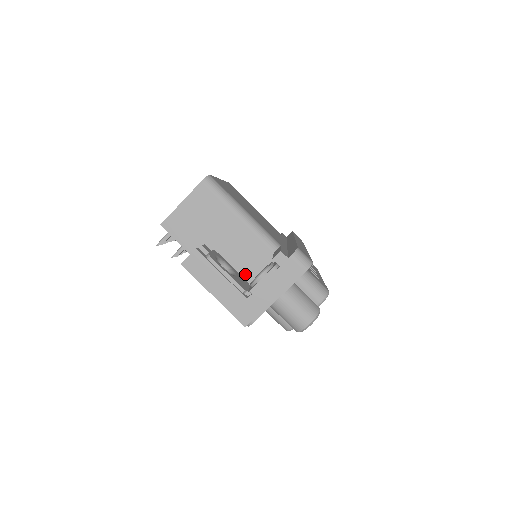
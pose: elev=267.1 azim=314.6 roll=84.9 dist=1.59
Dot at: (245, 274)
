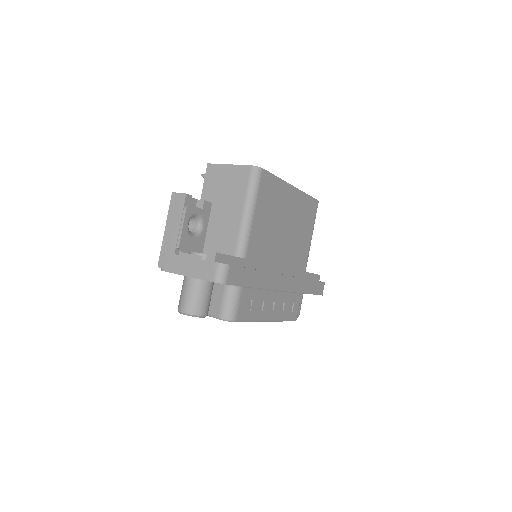
Dot at: (209, 247)
